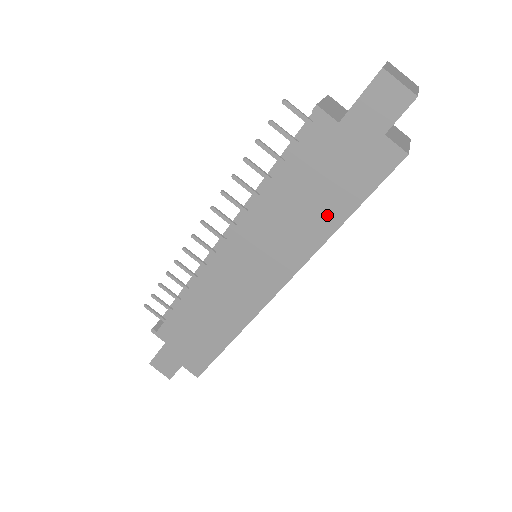
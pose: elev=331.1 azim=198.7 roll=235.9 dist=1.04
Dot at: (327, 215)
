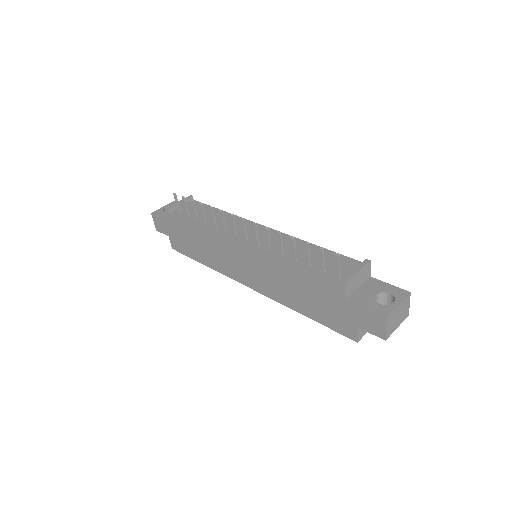
Dot at: (301, 305)
